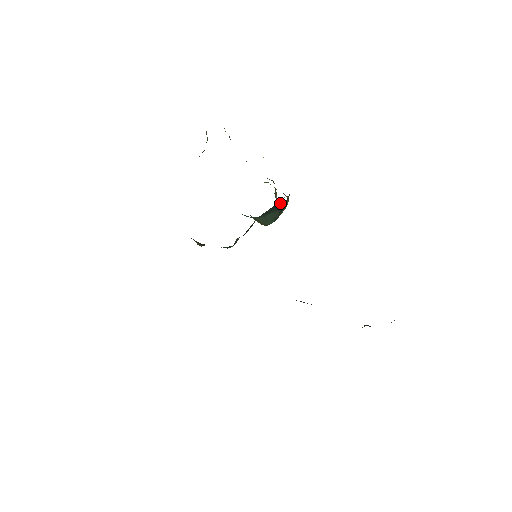
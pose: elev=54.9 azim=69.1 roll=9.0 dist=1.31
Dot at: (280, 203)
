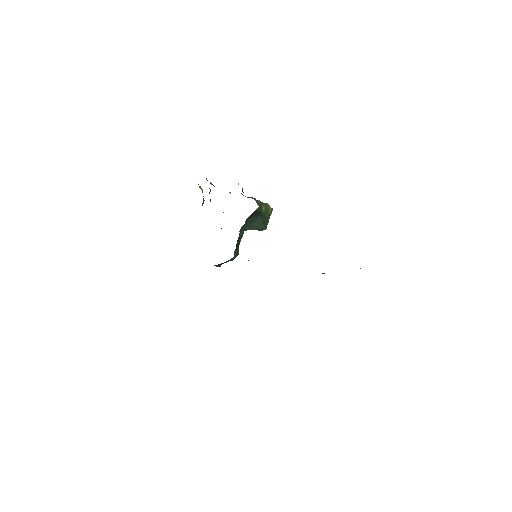
Dot at: (254, 212)
